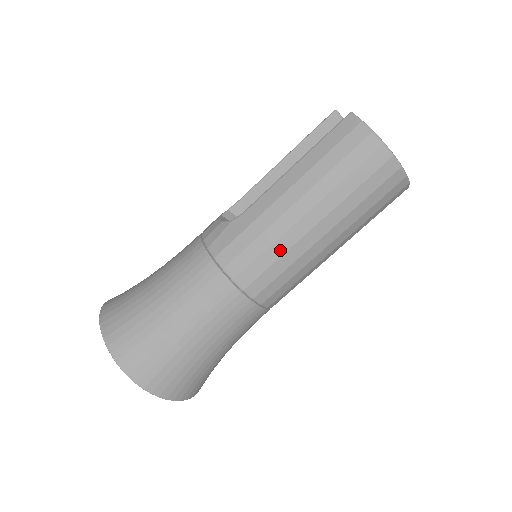
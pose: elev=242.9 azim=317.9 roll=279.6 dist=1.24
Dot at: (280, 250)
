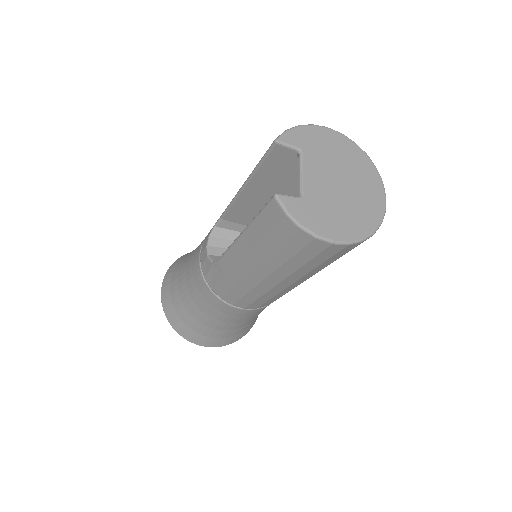
Dot at: (258, 294)
